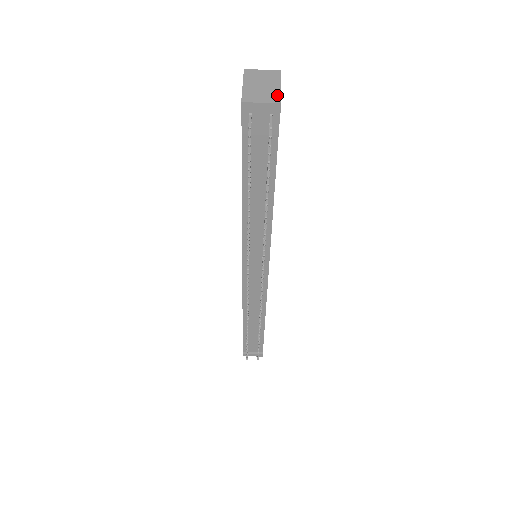
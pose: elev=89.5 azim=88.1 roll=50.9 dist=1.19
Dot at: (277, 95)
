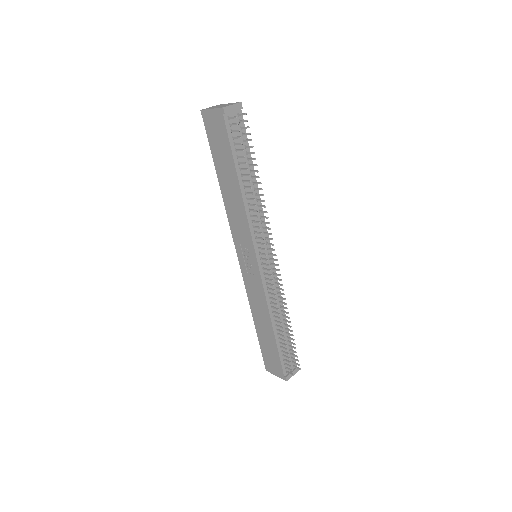
Dot at: (234, 103)
